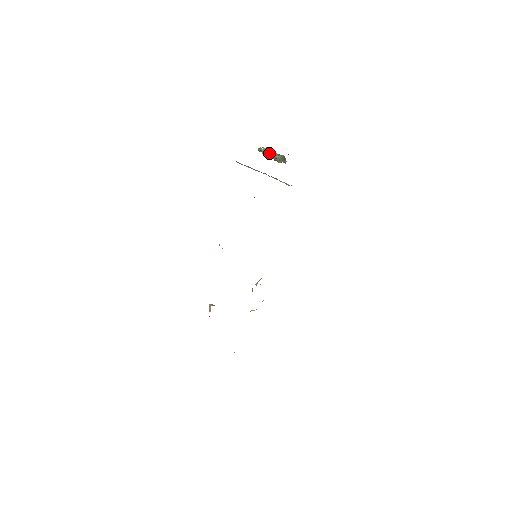
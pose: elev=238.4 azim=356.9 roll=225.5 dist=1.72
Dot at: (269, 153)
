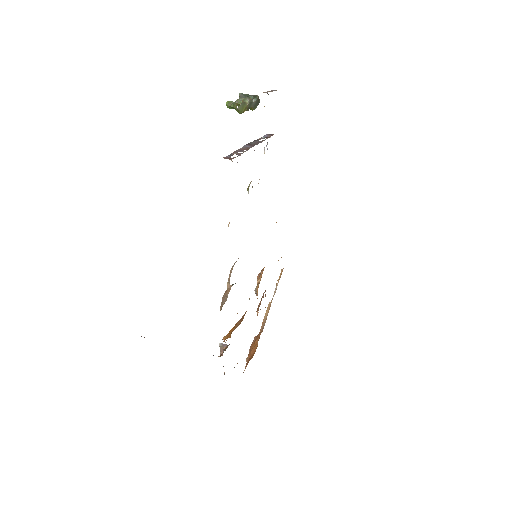
Dot at: (246, 107)
